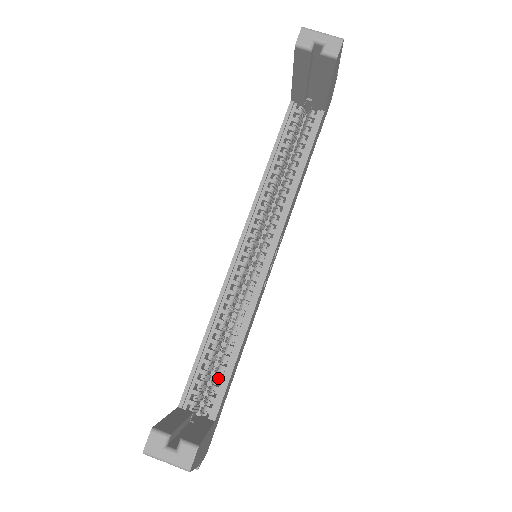
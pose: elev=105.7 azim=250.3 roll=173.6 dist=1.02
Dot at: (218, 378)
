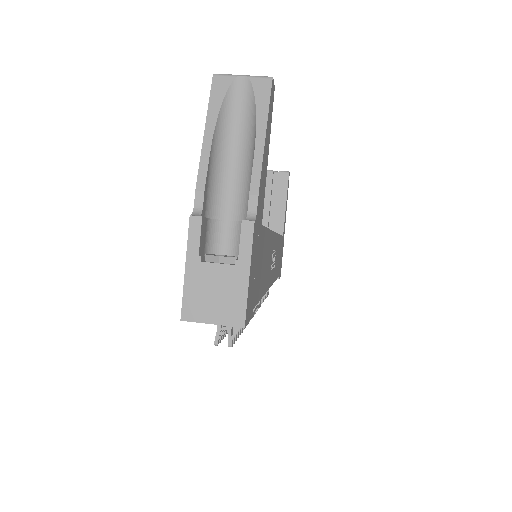
Dot at: occluded
